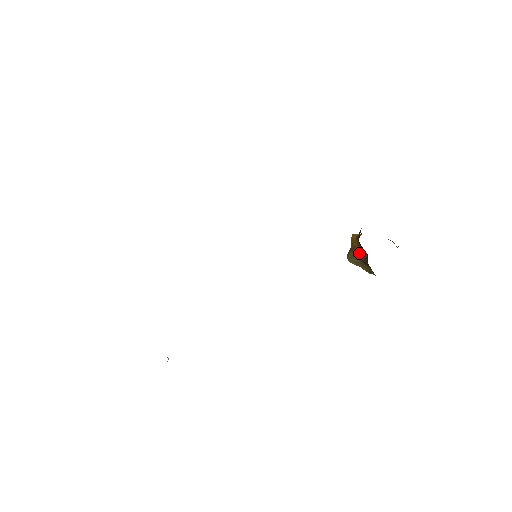
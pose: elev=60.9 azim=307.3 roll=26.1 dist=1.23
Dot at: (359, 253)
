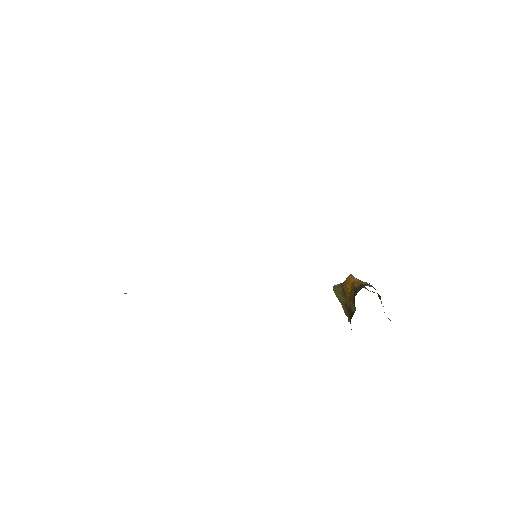
Dot at: (348, 297)
